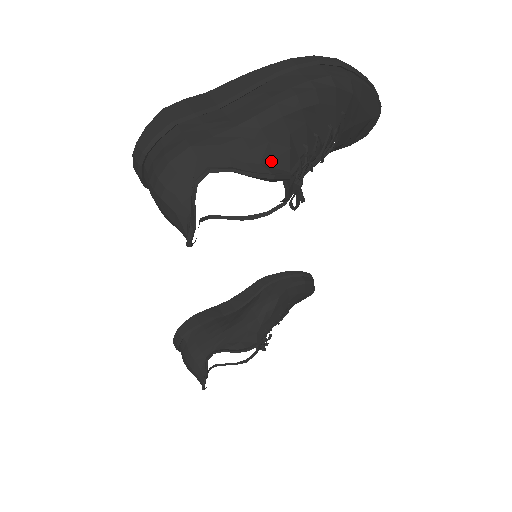
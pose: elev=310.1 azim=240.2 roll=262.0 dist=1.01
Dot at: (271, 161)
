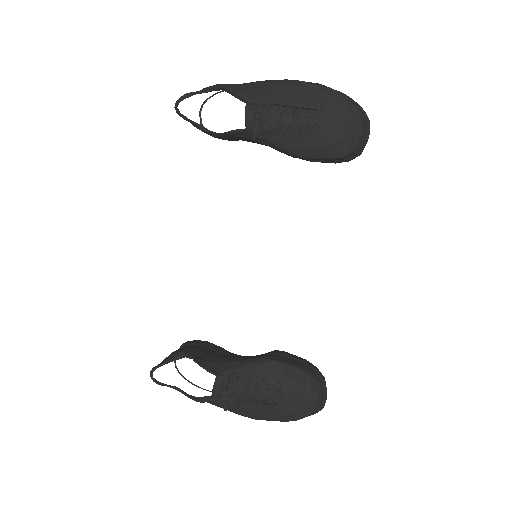
Dot at: (246, 93)
